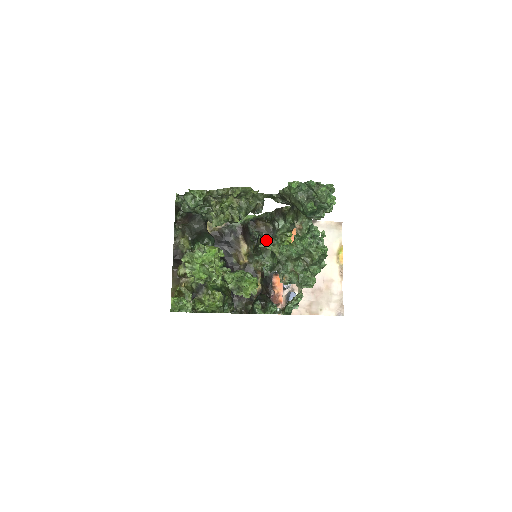
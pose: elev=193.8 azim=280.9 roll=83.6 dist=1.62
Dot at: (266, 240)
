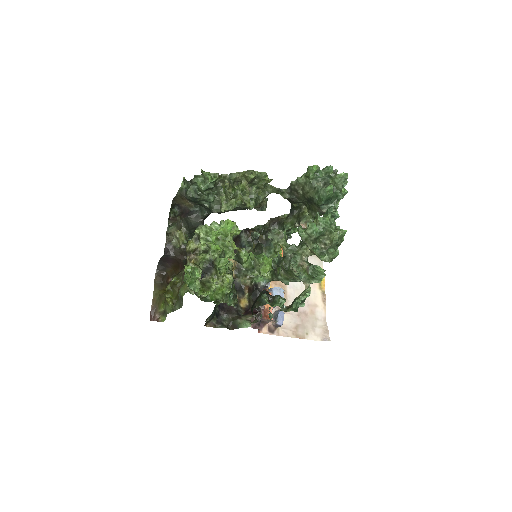
Dot at: (275, 231)
